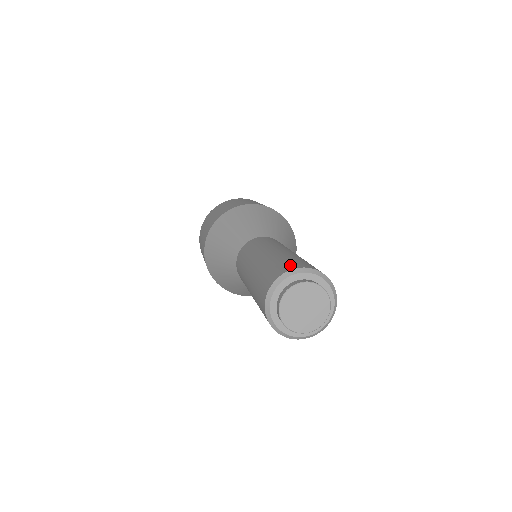
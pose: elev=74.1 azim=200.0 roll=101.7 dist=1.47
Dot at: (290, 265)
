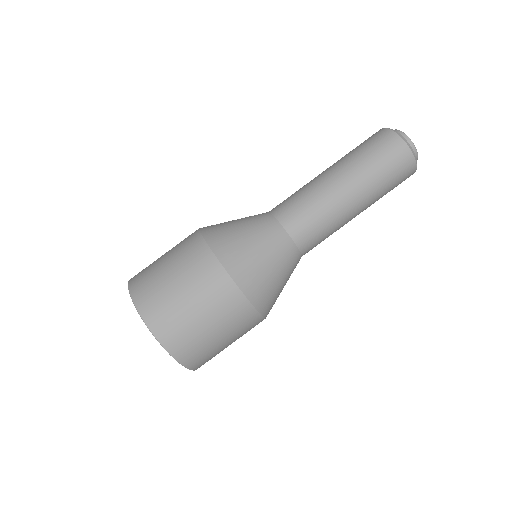
Dot at: occluded
